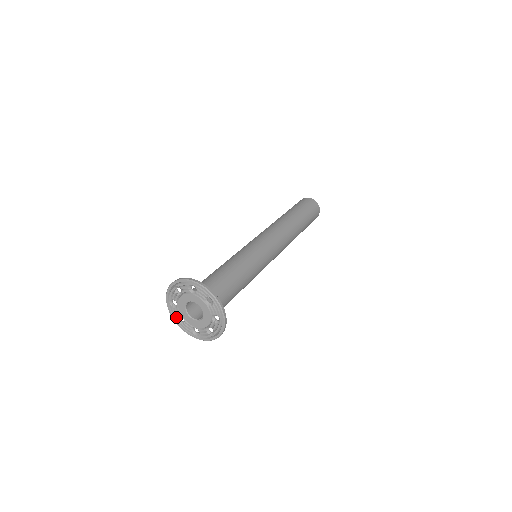
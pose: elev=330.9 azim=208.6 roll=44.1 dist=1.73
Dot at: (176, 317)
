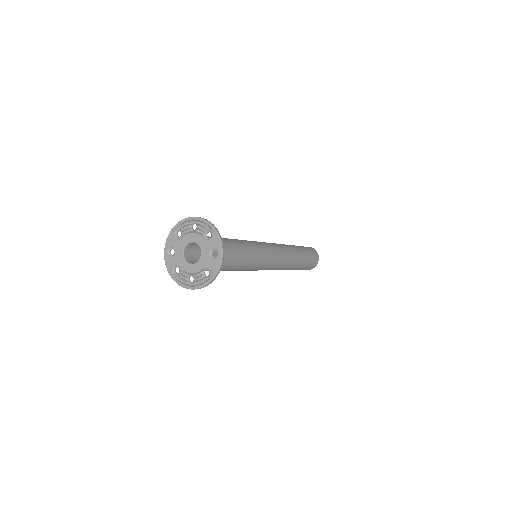
Dot at: (169, 246)
